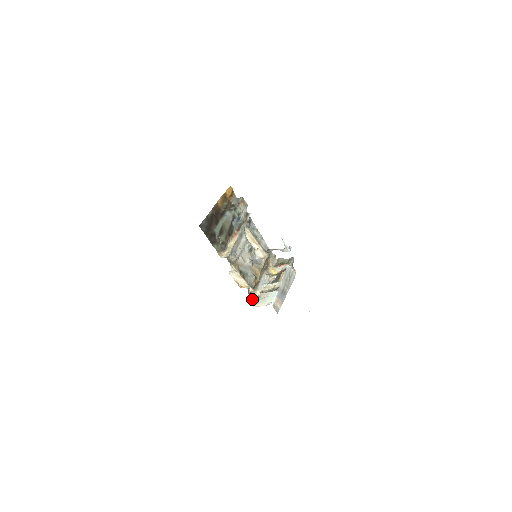
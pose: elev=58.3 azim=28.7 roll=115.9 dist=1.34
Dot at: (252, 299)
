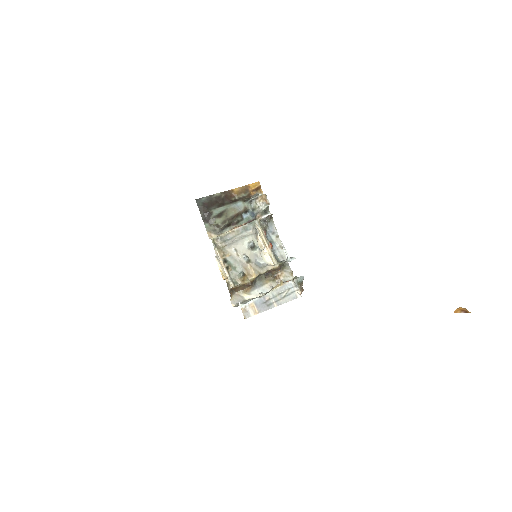
Dot at: (236, 299)
